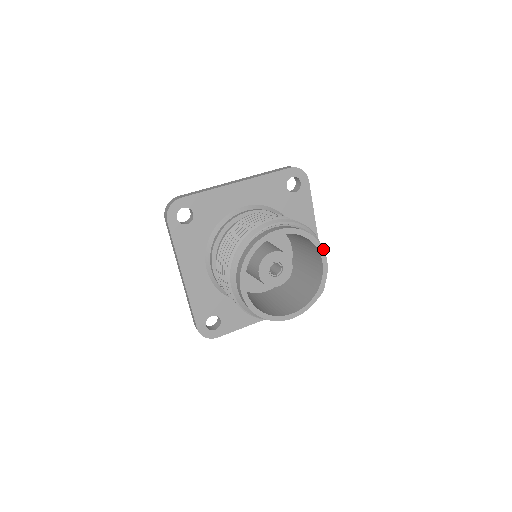
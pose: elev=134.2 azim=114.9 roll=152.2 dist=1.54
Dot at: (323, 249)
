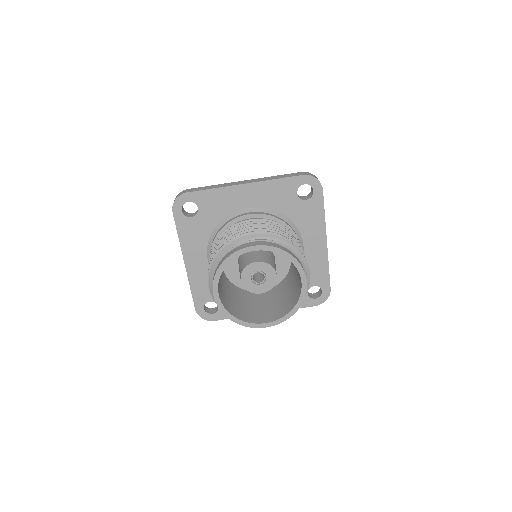
Dot at: (303, 270)
